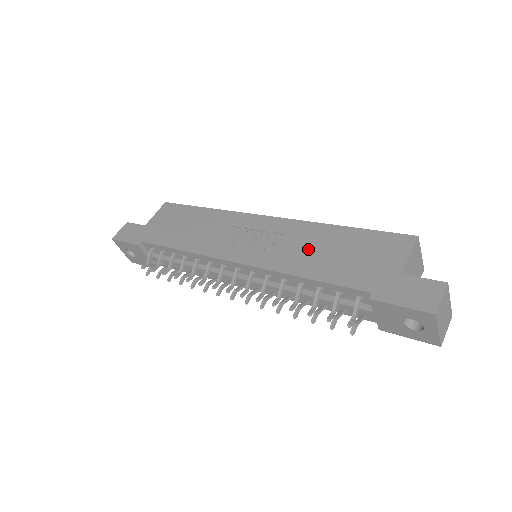
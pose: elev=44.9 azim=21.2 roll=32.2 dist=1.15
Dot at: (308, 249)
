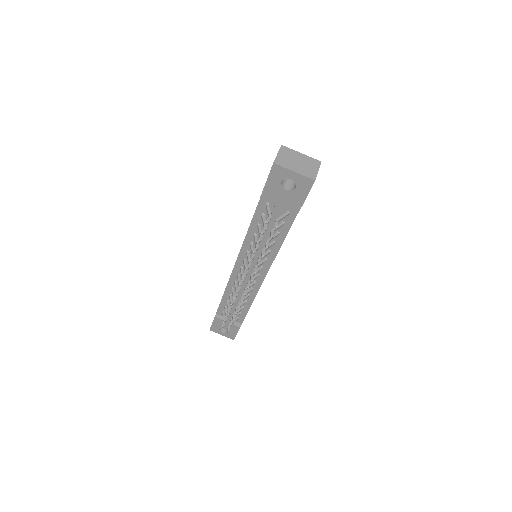
Dot at: occluded
